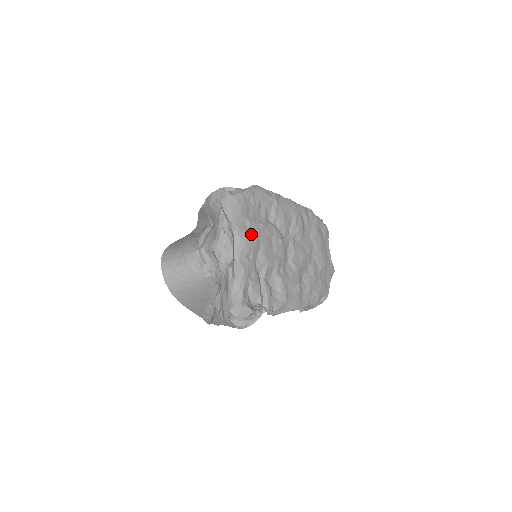
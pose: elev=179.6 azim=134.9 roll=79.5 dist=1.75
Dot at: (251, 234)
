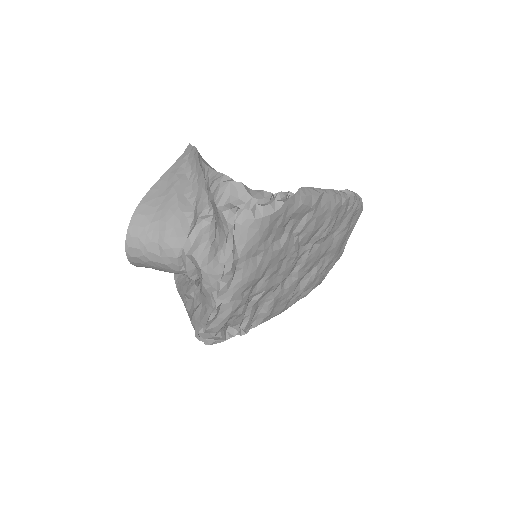
Dot at: (259, 267)
